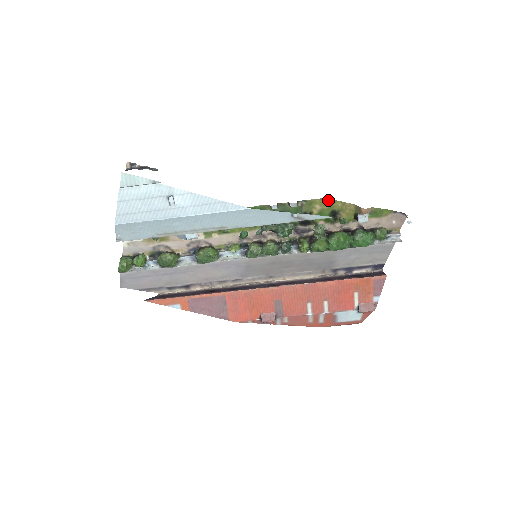
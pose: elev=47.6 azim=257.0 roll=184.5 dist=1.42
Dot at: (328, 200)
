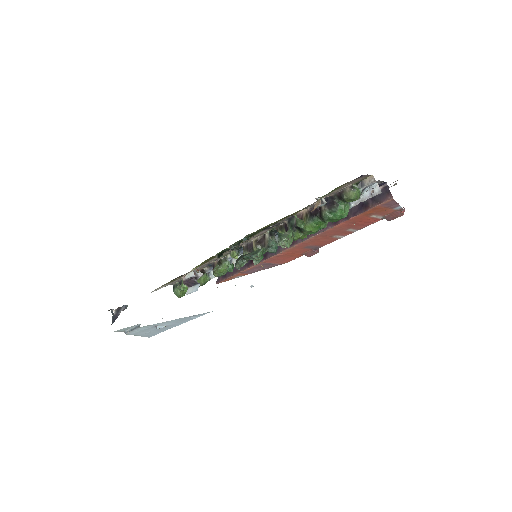
Dot at: (268, 225)
